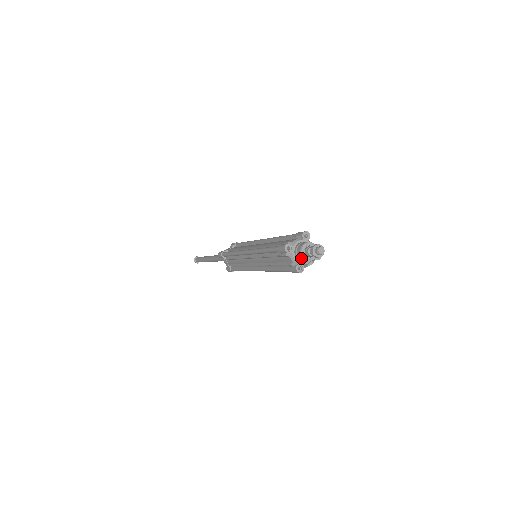
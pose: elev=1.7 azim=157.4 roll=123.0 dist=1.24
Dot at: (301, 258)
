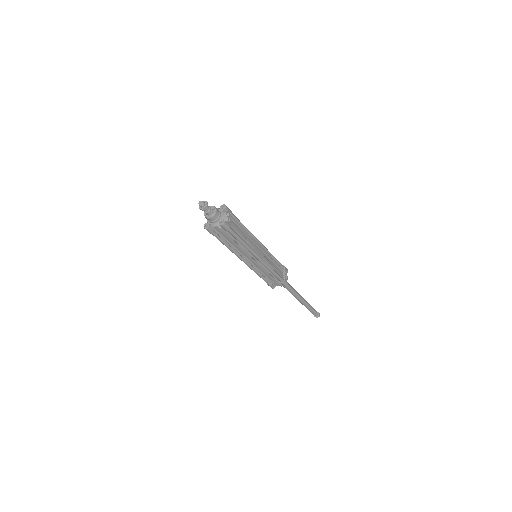
Dot at: (212, 219)
